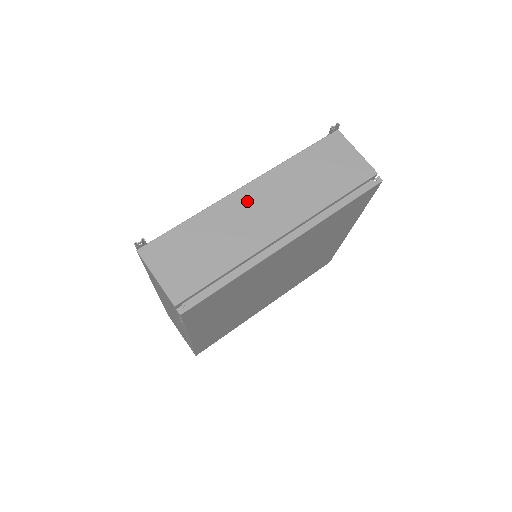
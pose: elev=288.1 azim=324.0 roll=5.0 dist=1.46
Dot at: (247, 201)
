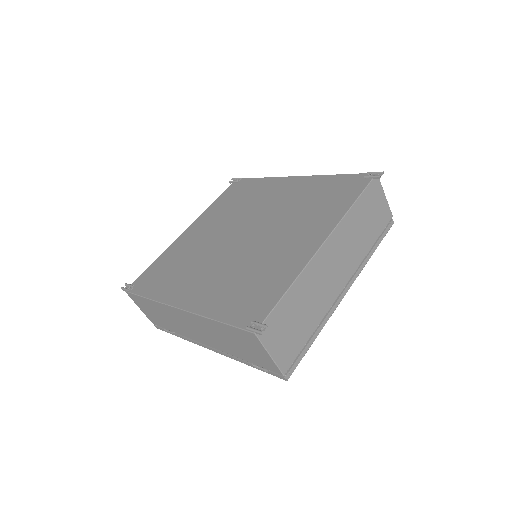
Dot at: (325, 260)
